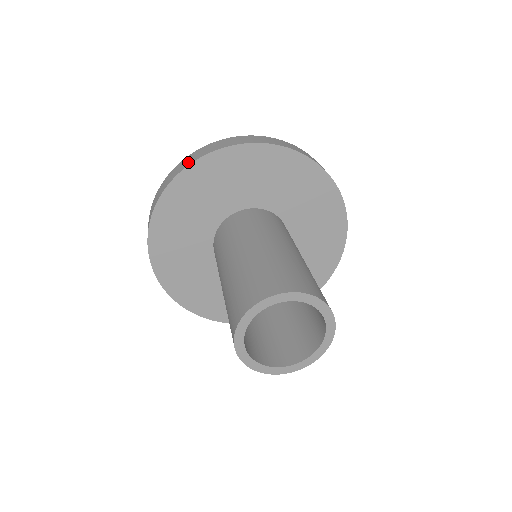
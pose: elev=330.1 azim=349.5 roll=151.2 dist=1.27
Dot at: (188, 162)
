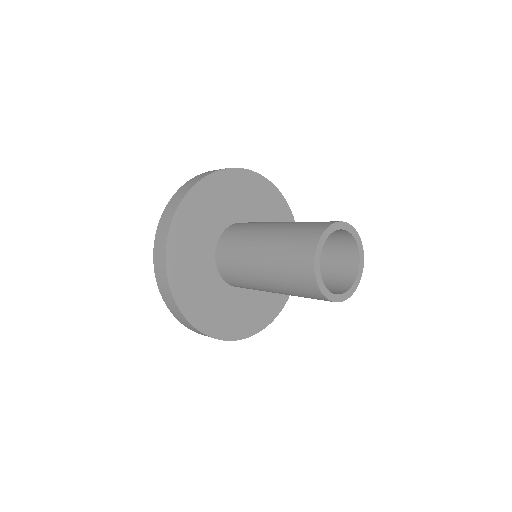
Dot at: (164, 236)
